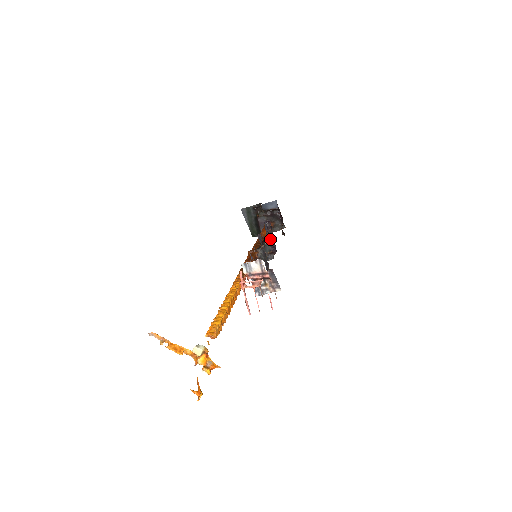
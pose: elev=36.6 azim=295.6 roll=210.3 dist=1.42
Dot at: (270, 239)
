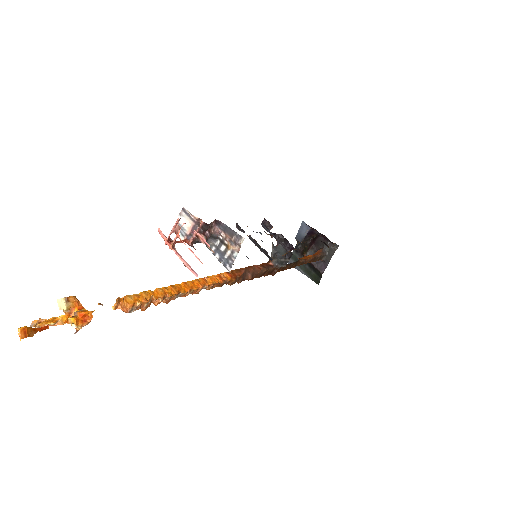
Dot at: (278, 238)
